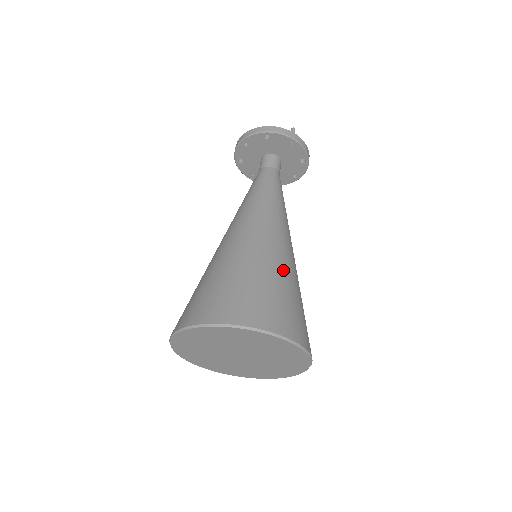
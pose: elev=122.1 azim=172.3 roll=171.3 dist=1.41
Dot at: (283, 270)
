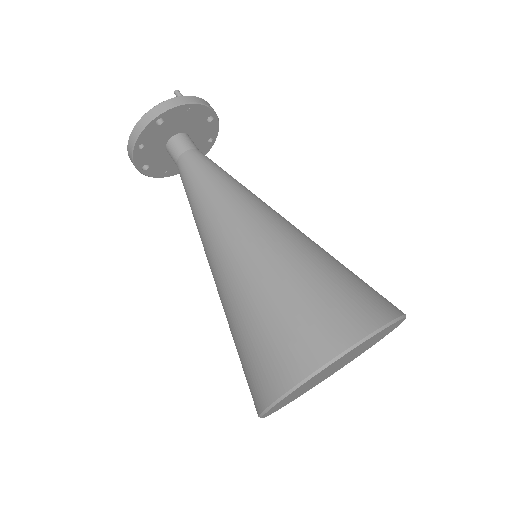
Dot at: (311, 254)
